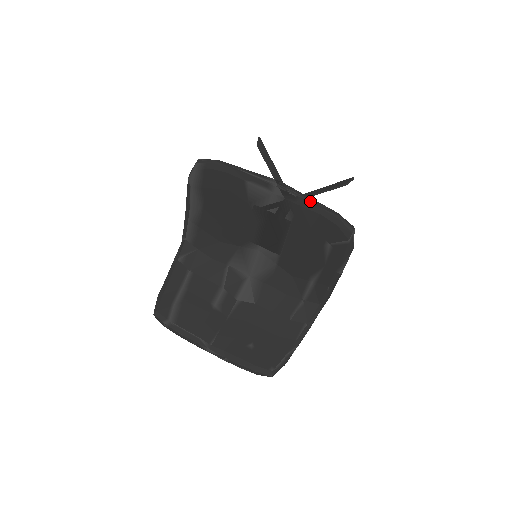
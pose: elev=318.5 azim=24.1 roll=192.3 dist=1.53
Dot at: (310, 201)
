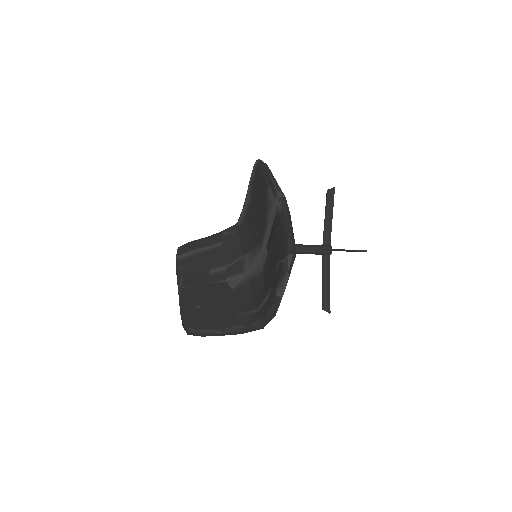
Dot at: (286, 218)
